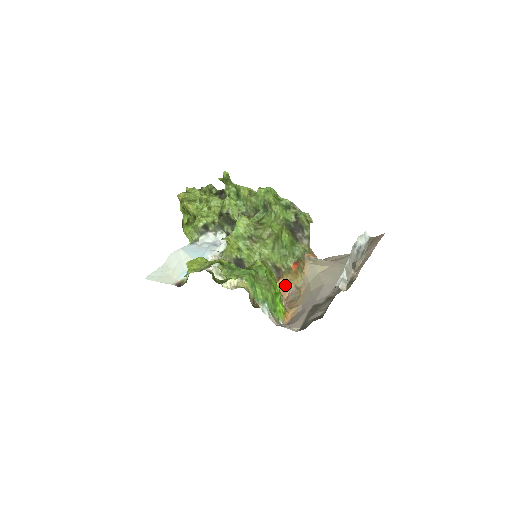
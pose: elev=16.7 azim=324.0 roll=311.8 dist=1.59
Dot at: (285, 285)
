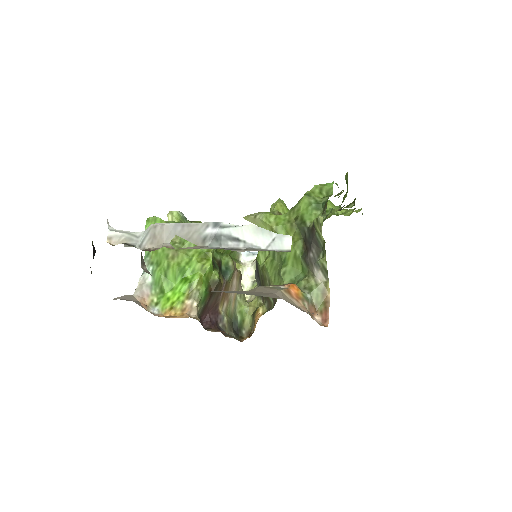
Dot at: occluded
